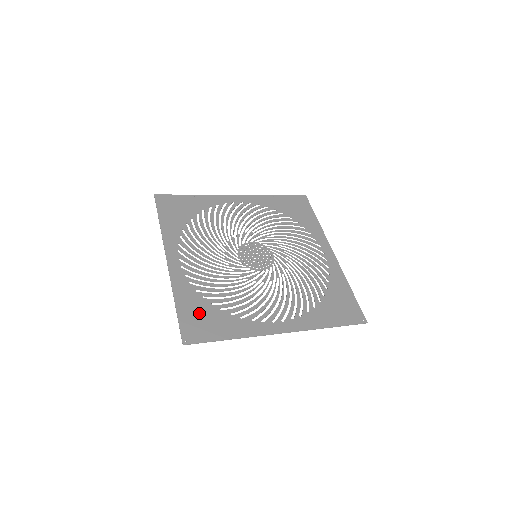
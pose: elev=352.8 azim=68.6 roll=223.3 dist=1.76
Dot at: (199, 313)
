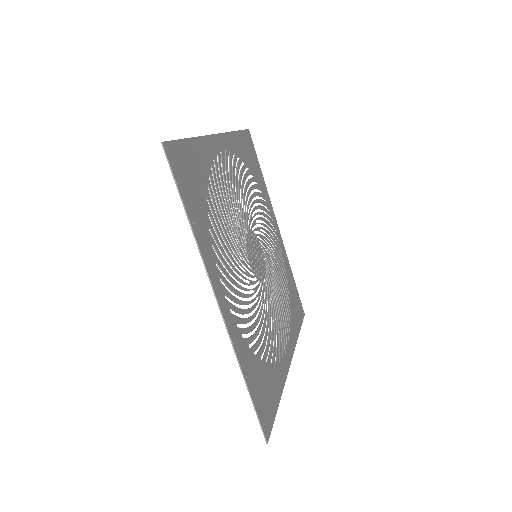
Dot at: (261, 383)
